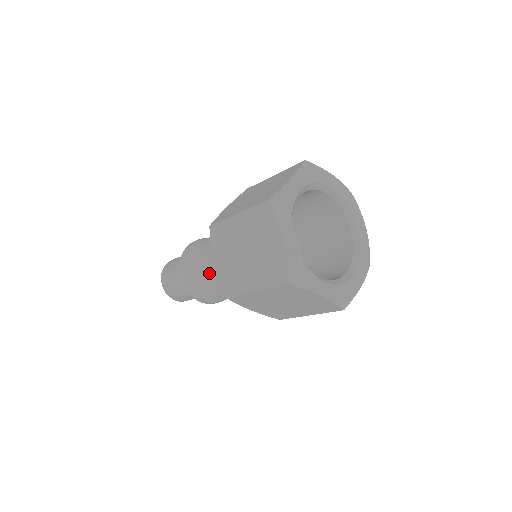
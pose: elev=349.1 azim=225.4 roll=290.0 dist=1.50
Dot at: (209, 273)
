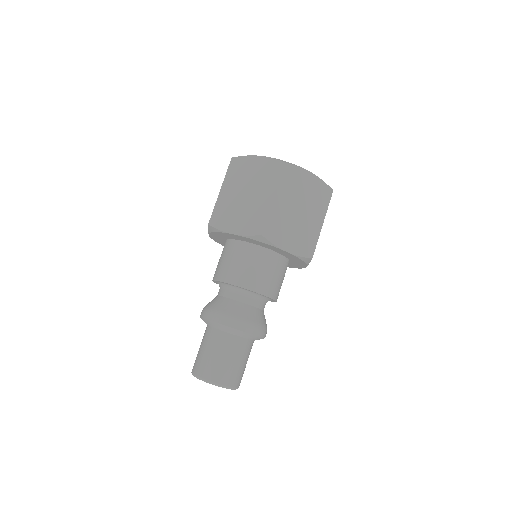
Dot at: (234, 276)
